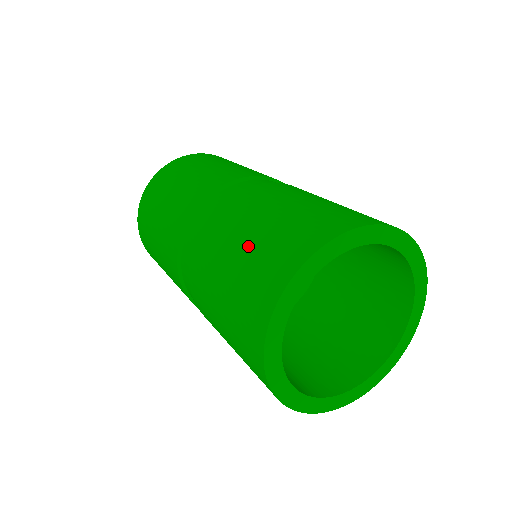
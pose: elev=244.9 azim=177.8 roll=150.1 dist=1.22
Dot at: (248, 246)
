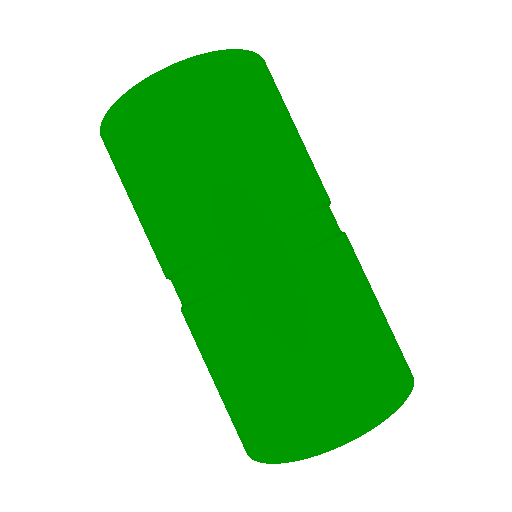
Dot at: (289, 376)
